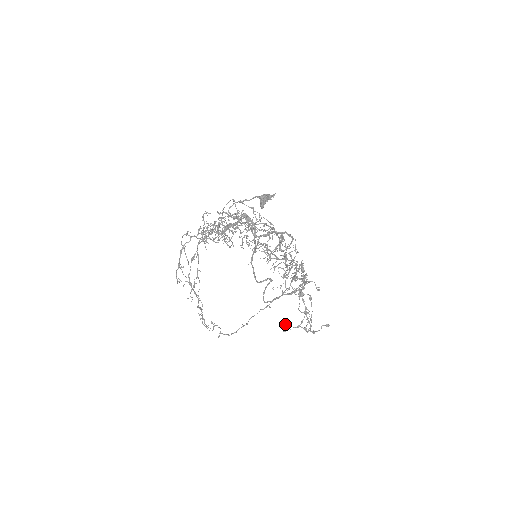
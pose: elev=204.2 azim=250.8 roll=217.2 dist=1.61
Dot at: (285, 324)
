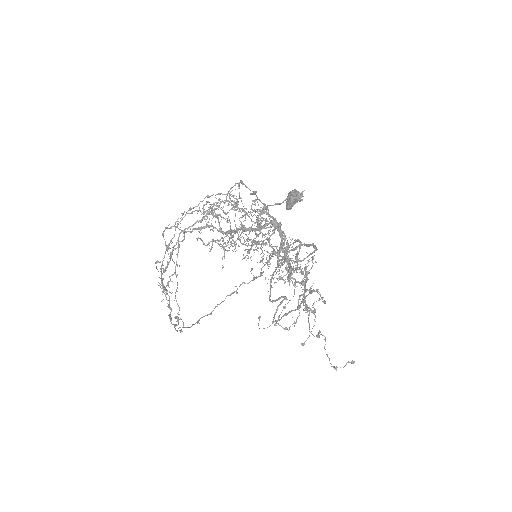
Dot at: (259, 318)
